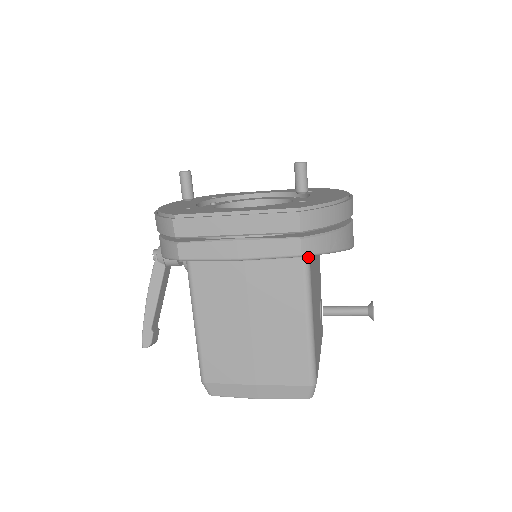
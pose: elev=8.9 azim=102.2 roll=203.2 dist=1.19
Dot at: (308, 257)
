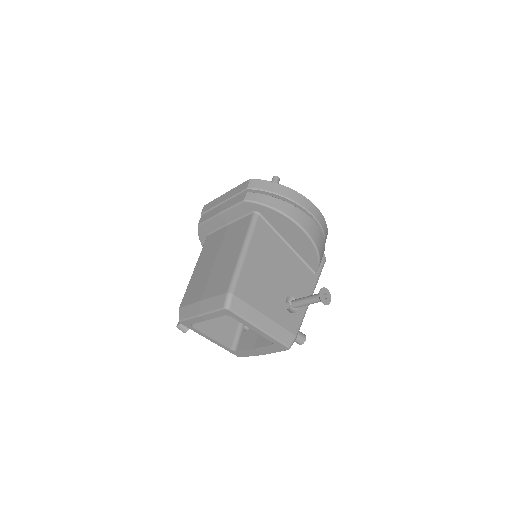
Dot at: (257, 214)
